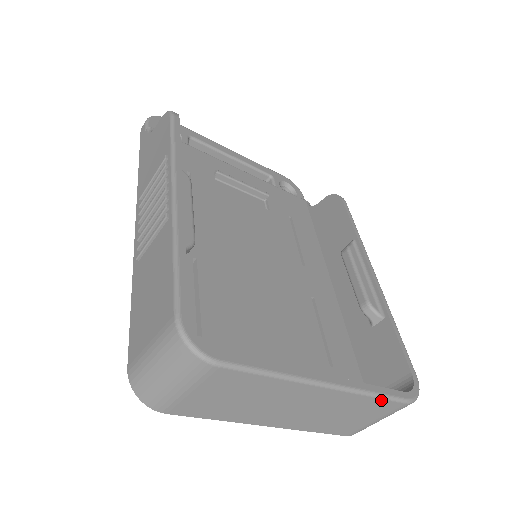
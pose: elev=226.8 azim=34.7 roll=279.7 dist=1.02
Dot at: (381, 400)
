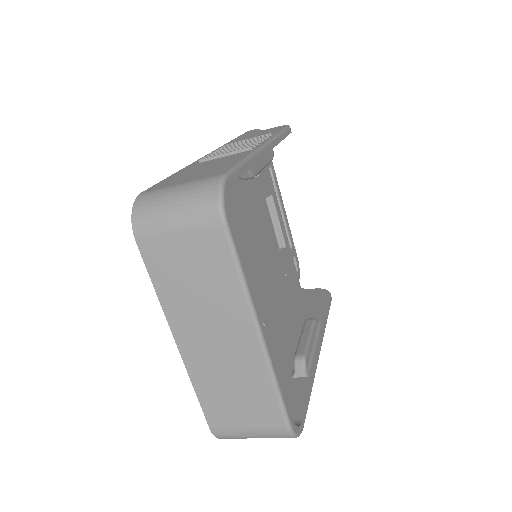
Dot at: (276, 400)
